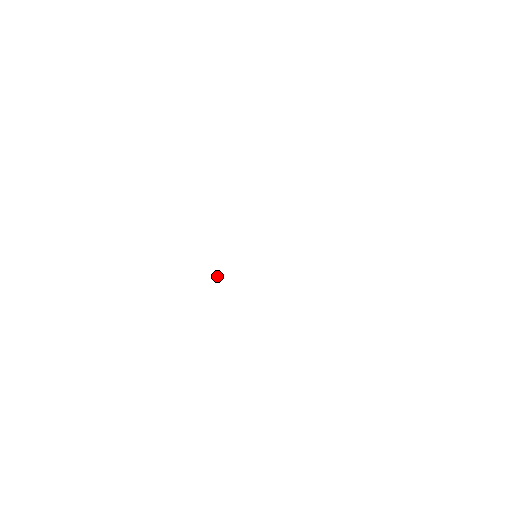
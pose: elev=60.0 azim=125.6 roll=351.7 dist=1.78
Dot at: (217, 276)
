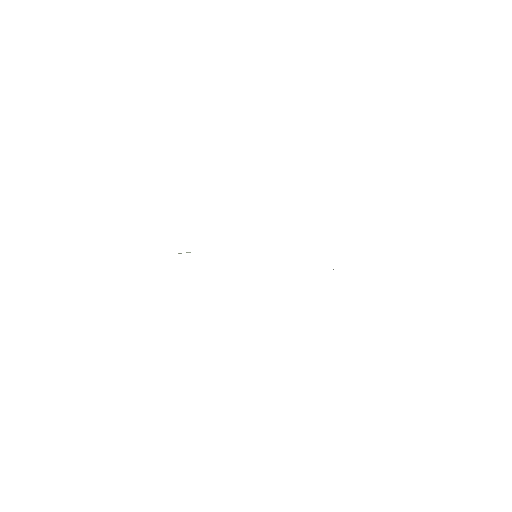
Dot at: (189, 252)
